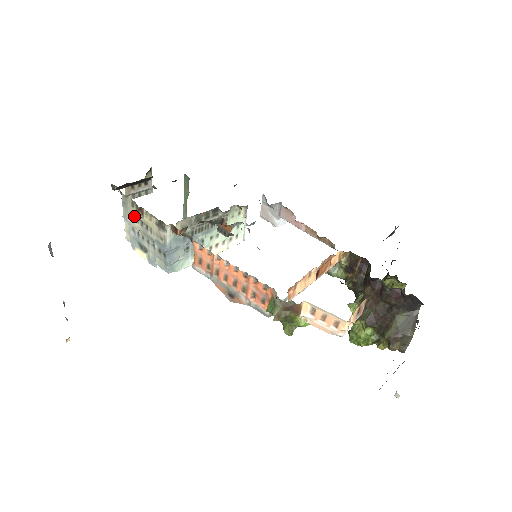
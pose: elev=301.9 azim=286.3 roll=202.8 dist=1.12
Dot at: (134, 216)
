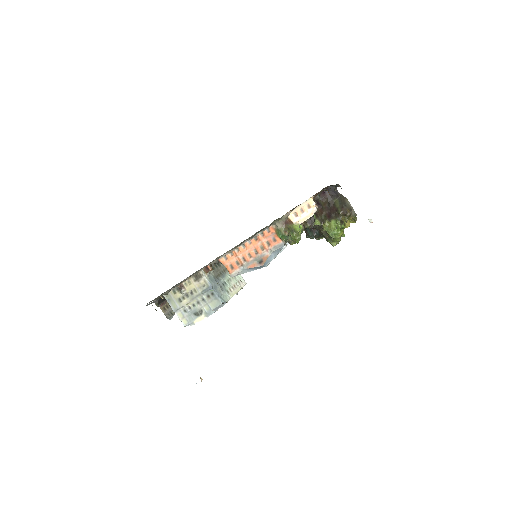
Dot at: (180, 299)
